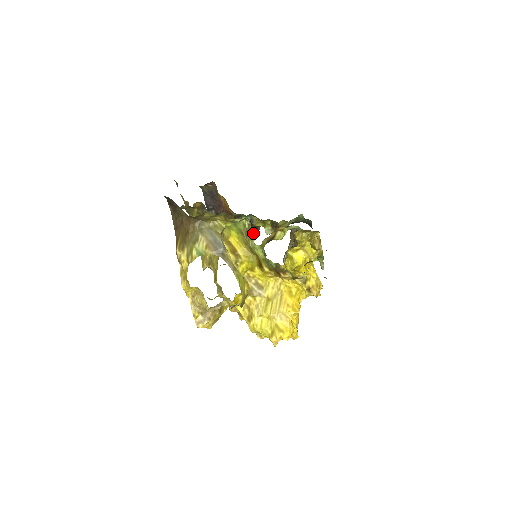
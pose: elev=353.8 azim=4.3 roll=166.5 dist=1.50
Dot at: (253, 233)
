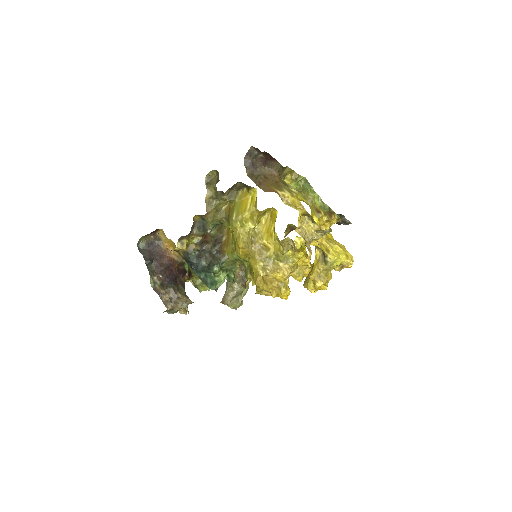
Dot at: (309, 189)
